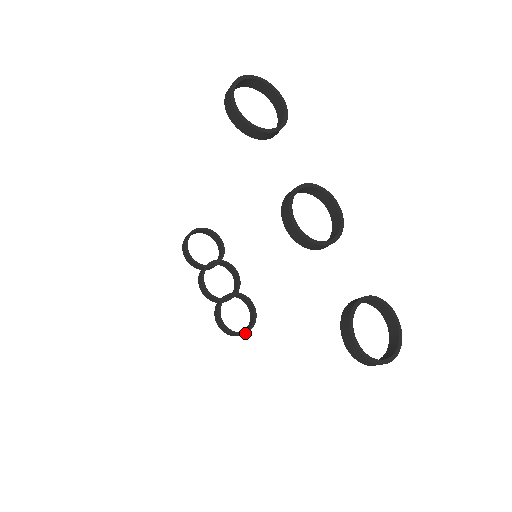
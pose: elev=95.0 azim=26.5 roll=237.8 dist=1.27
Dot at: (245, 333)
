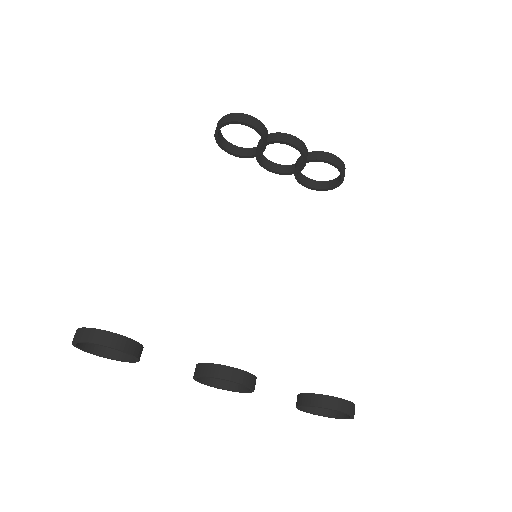
Dot at: (338, 186)
